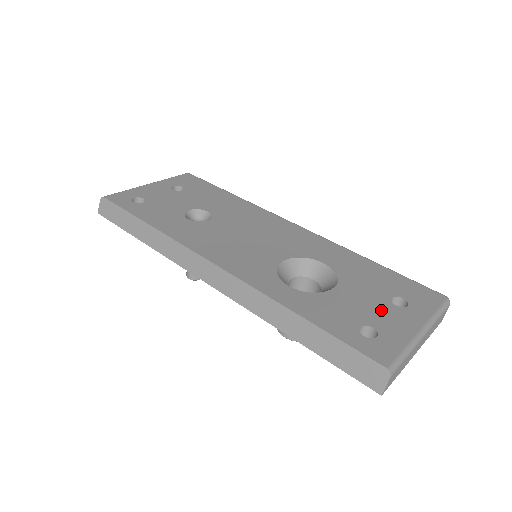
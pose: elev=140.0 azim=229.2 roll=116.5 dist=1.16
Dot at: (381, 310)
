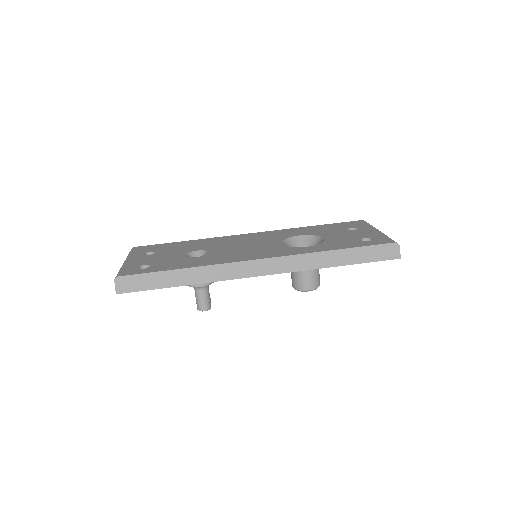
Dot at: (354, 233)
